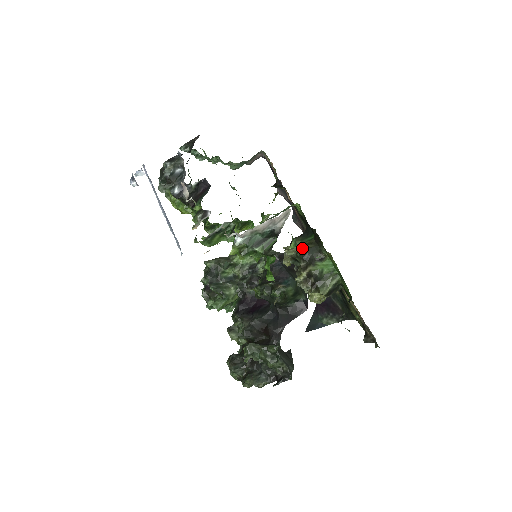
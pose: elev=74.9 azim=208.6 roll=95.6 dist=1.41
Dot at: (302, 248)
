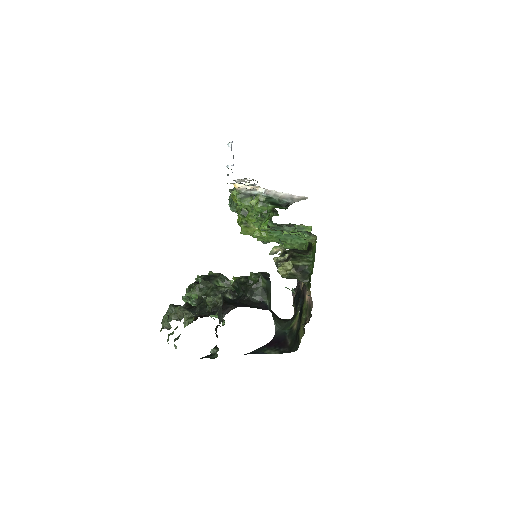
Dot at: (295, 249)
